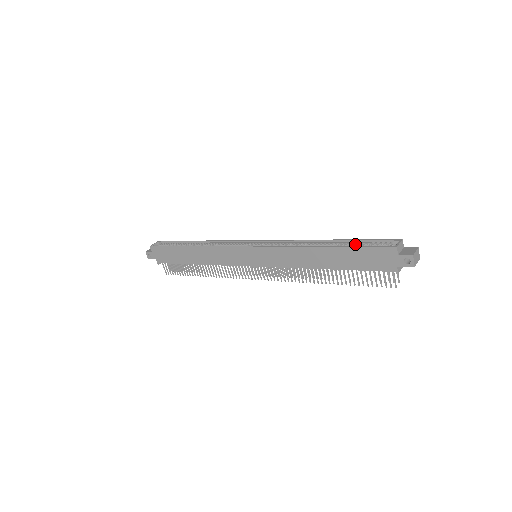
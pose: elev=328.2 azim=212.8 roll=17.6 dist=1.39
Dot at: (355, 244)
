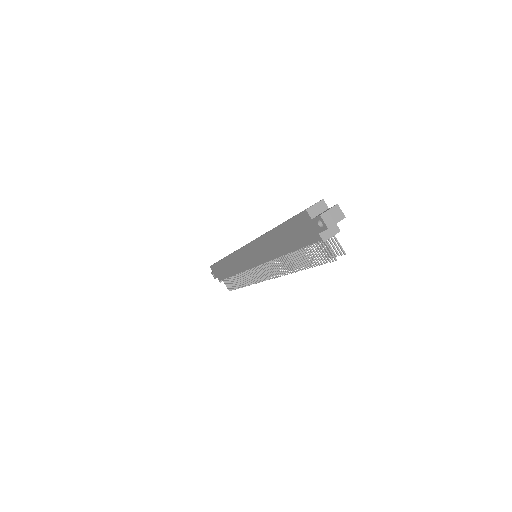
Dot at: occluded
